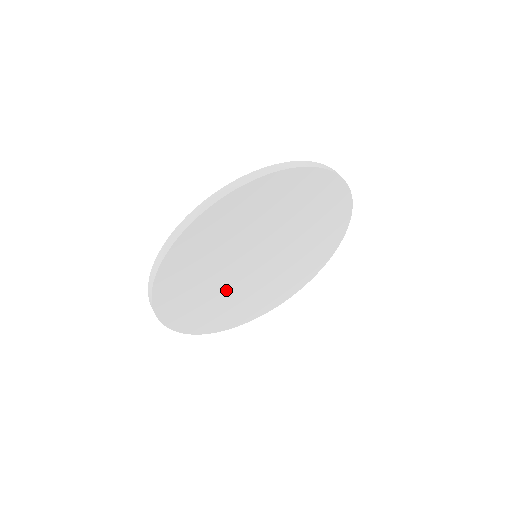
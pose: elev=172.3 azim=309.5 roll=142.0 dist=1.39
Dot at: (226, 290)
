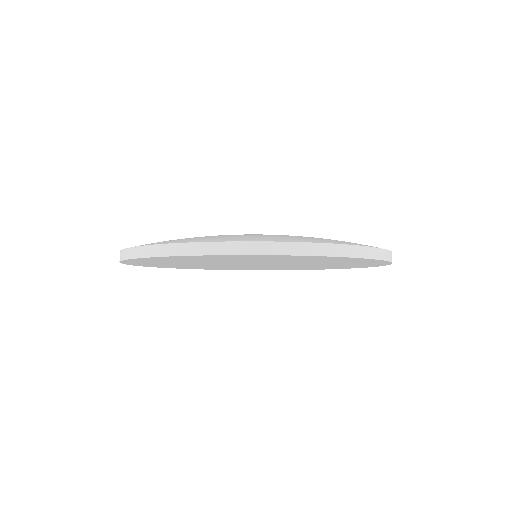
Dot at: occluded
